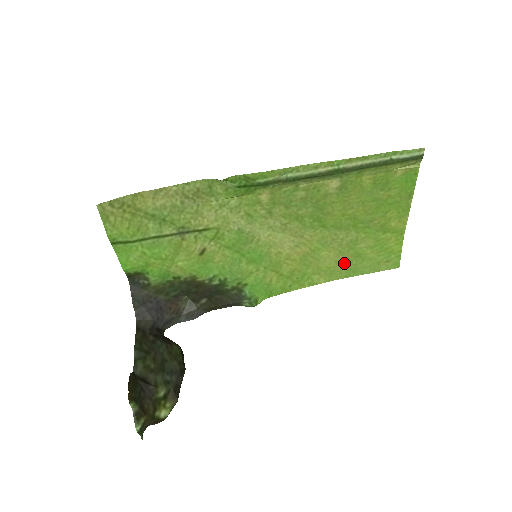
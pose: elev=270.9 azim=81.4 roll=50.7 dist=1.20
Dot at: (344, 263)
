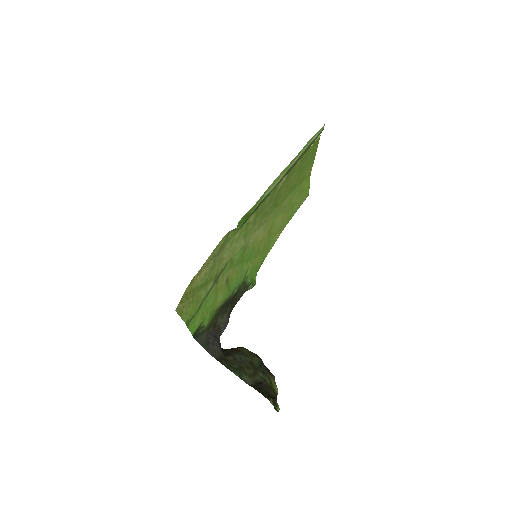
Dot at: (286, 217)
